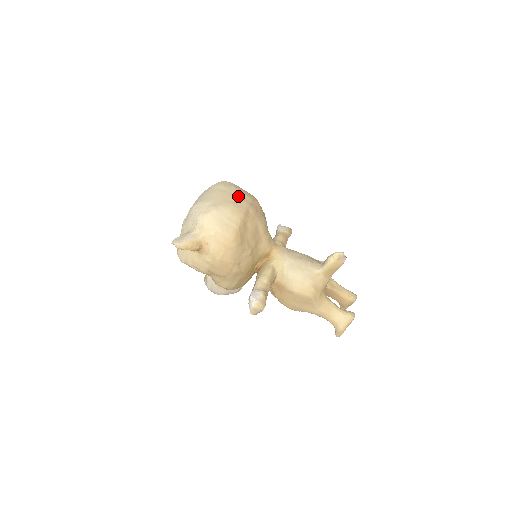
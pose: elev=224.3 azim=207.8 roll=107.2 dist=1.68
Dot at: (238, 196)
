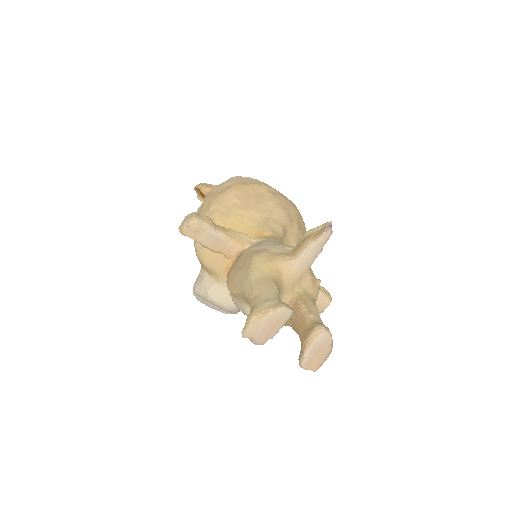
Dot at: occluded
